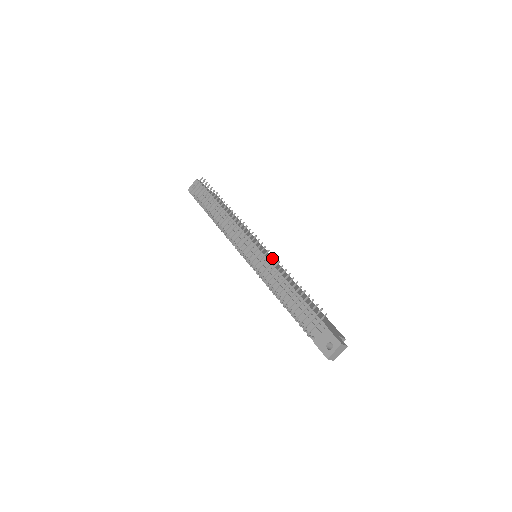
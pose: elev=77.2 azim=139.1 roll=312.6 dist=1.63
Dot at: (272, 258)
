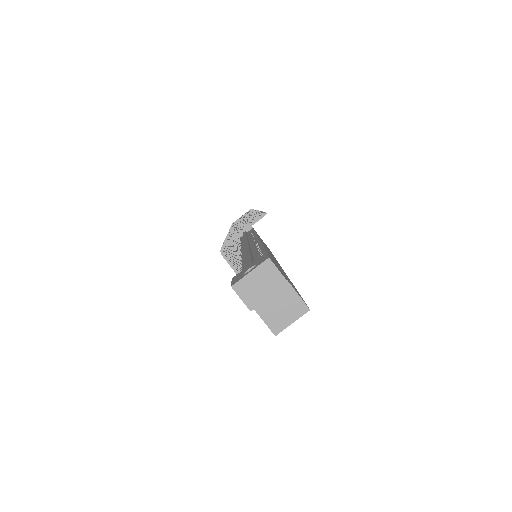
Dot at: occluded
